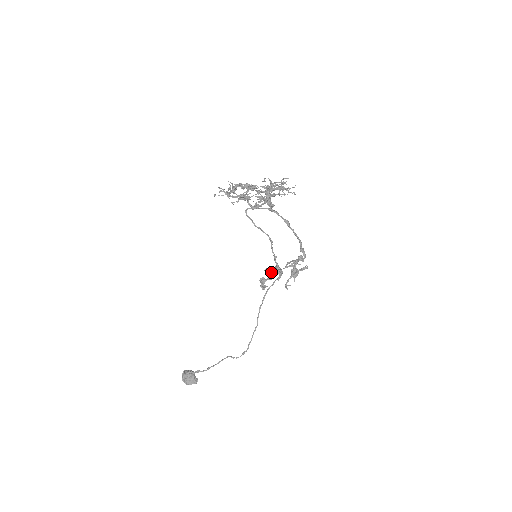
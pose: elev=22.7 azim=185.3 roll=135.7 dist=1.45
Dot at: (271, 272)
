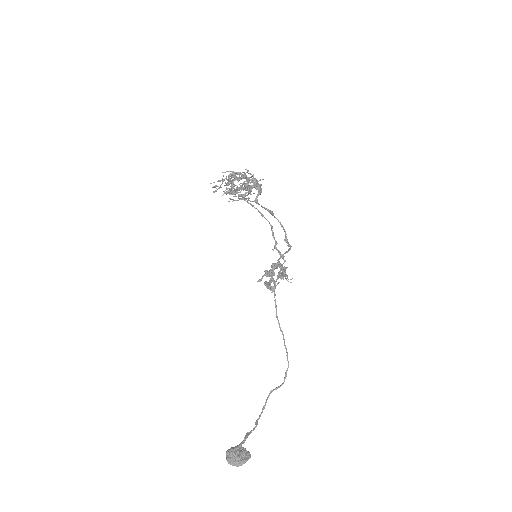
Dot at: (271, 271)
